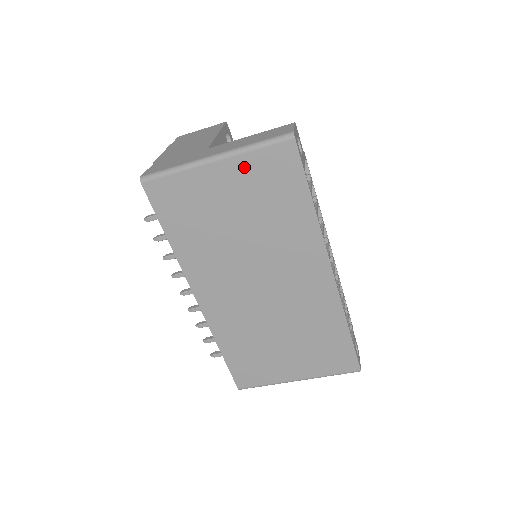
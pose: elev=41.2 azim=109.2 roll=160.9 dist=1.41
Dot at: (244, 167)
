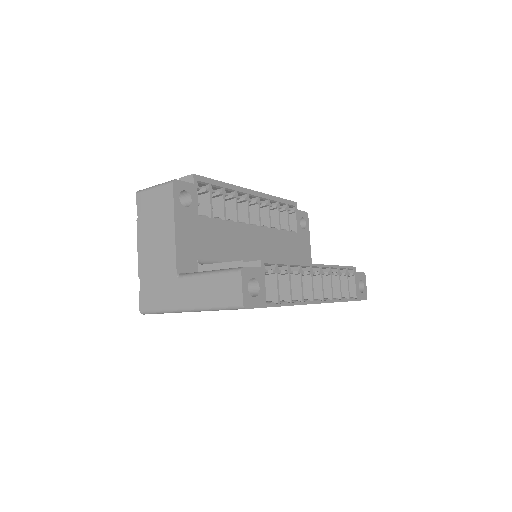
Dot at: occluded
